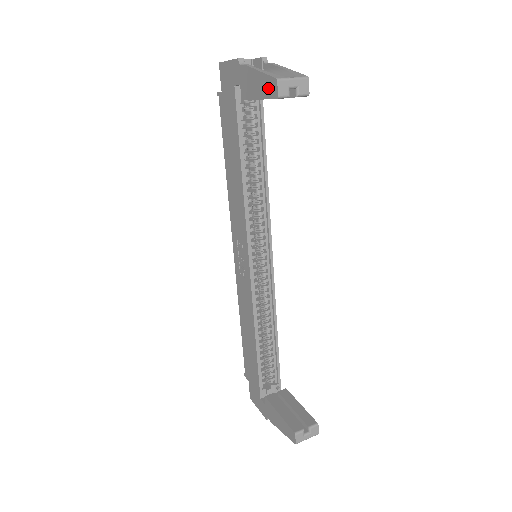
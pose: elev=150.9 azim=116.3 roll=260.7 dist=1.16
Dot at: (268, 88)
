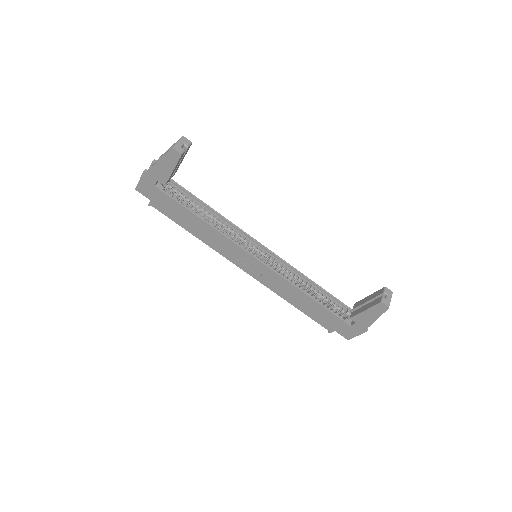
Dot at: (172, 158)
